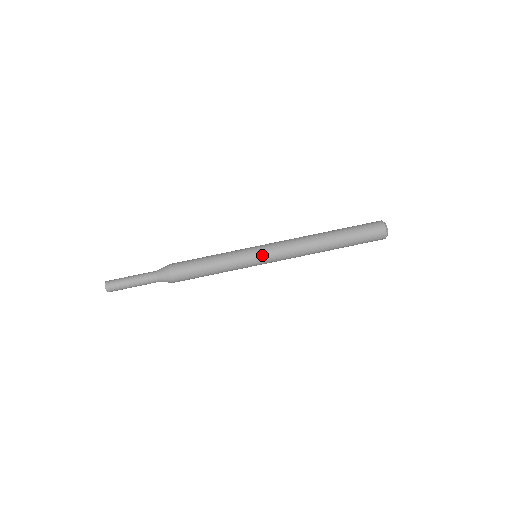
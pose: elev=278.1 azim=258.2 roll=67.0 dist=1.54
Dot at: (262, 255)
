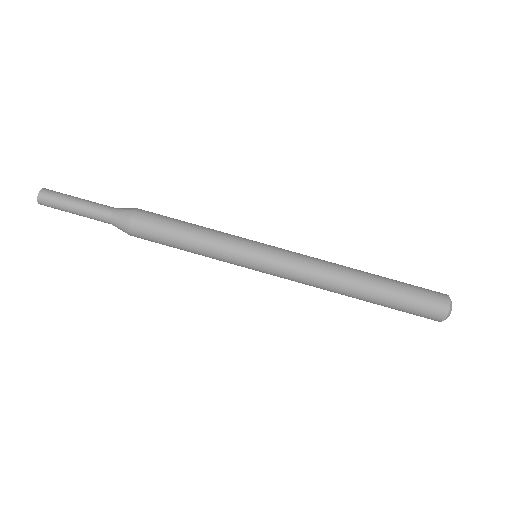
Dot at: (261, 268)
